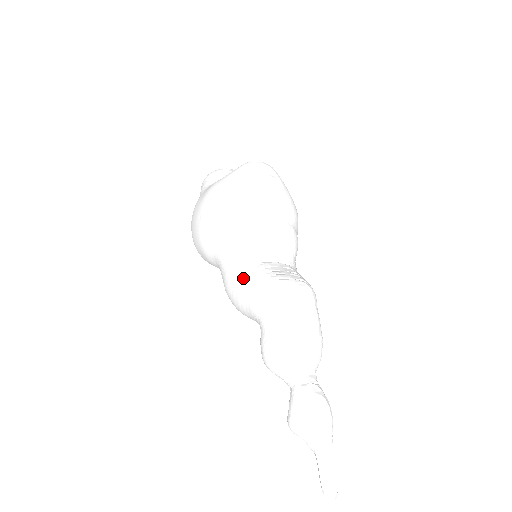
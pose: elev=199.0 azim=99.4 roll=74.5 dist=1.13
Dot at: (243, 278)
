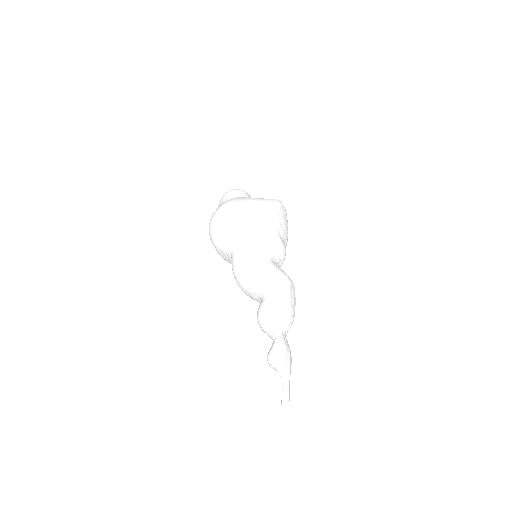
Dot at: (262, 263)
